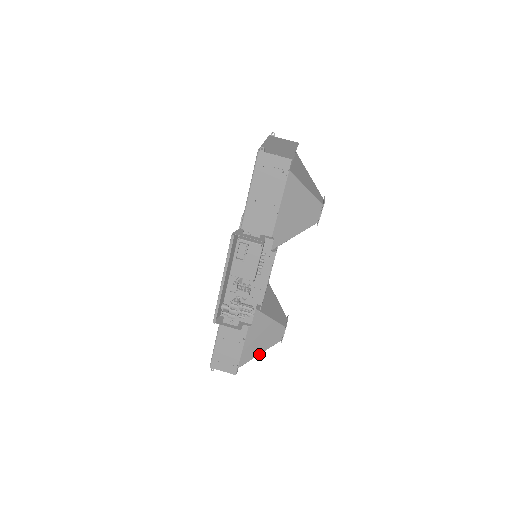
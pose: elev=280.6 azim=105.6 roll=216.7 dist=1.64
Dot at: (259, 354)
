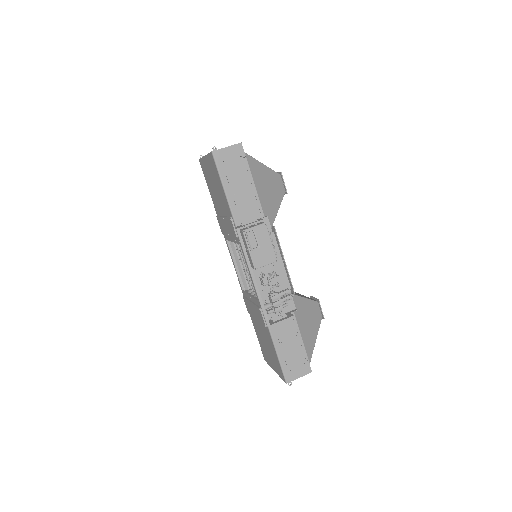
Dot at: occluded
